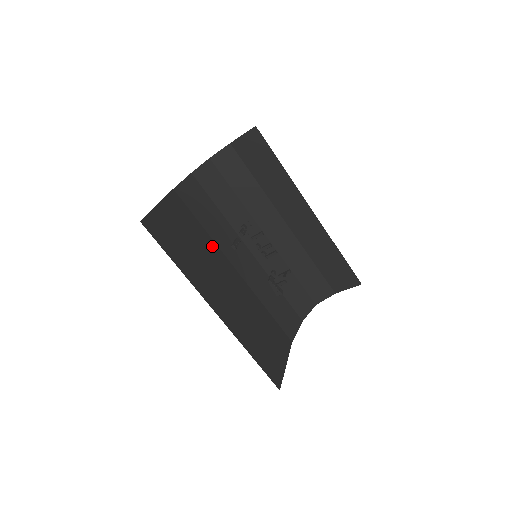
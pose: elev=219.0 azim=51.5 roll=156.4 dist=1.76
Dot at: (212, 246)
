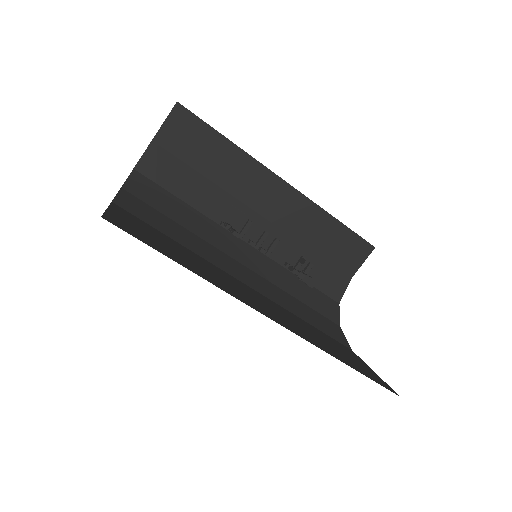
Dot at: (200, 259)
